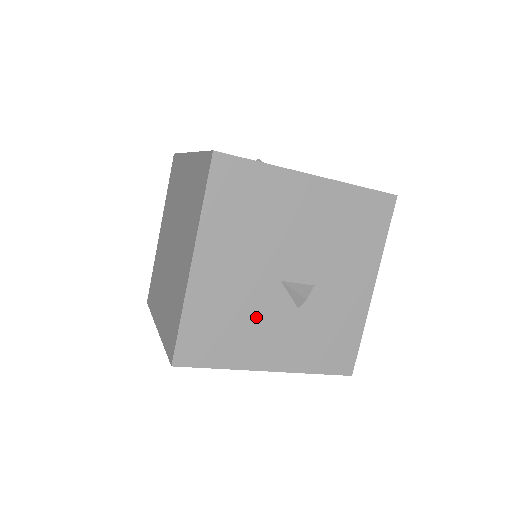
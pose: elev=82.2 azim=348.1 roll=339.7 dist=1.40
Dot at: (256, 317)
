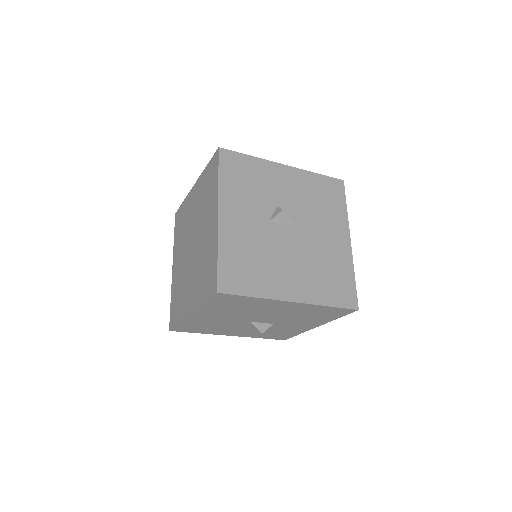
Dot at: (228, 327)
